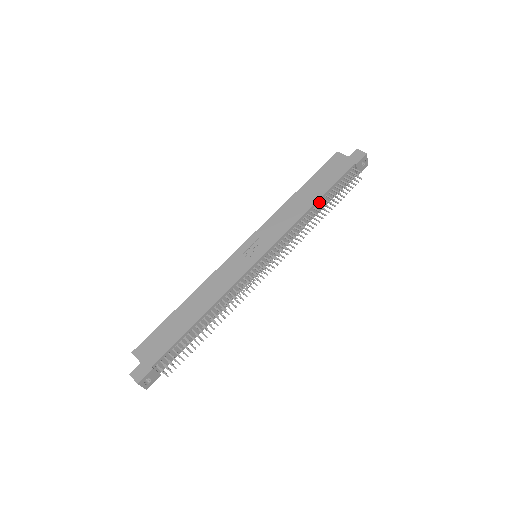
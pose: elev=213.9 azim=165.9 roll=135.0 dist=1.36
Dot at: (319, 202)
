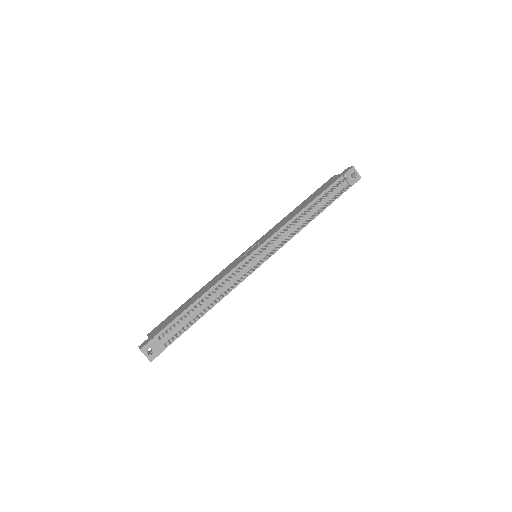
Dot at: (310, 207)
